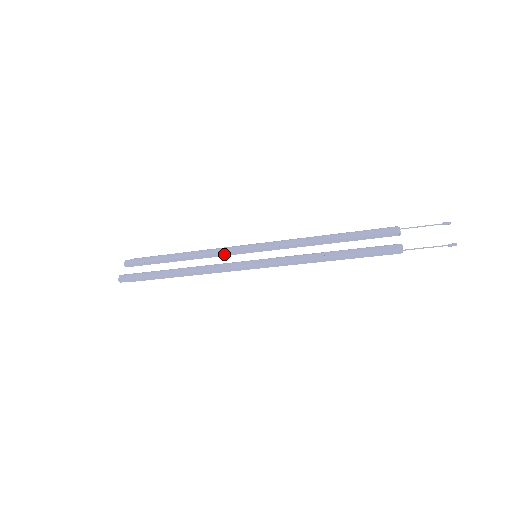
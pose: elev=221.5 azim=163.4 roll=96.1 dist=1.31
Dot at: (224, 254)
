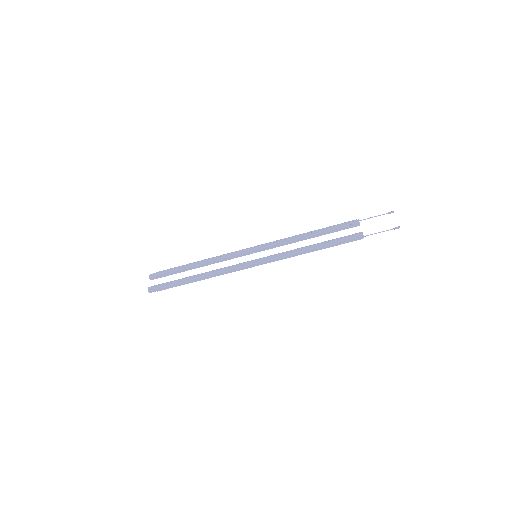
Dot at: (230, 258)
